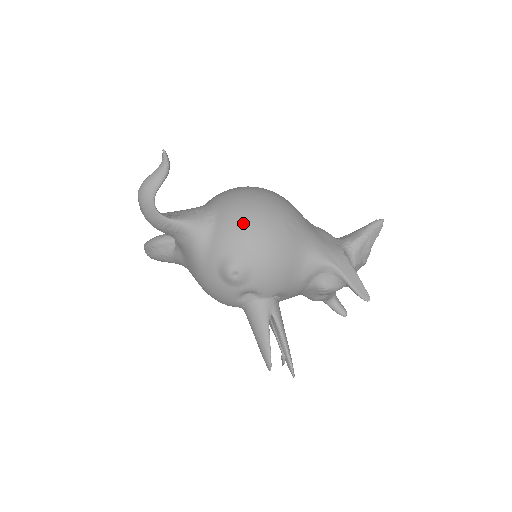
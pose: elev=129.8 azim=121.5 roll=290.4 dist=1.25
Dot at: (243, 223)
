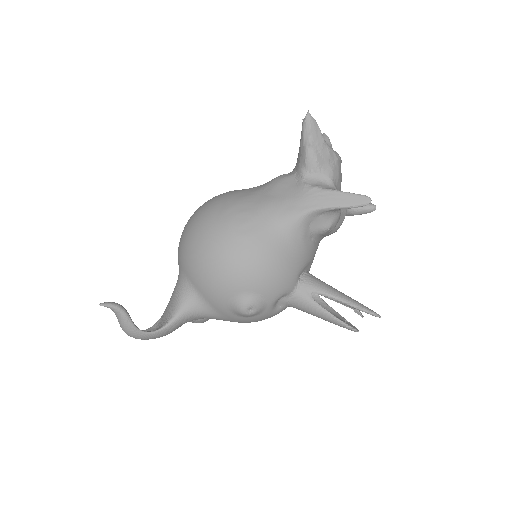
Dot at: (210, 273)
